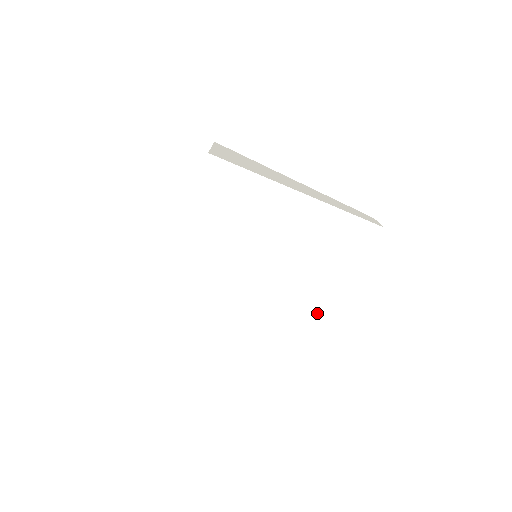
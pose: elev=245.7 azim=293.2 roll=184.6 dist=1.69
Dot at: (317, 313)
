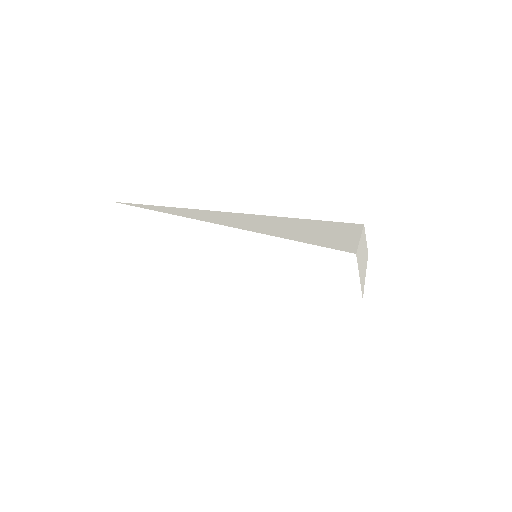
Dot at: occluded
